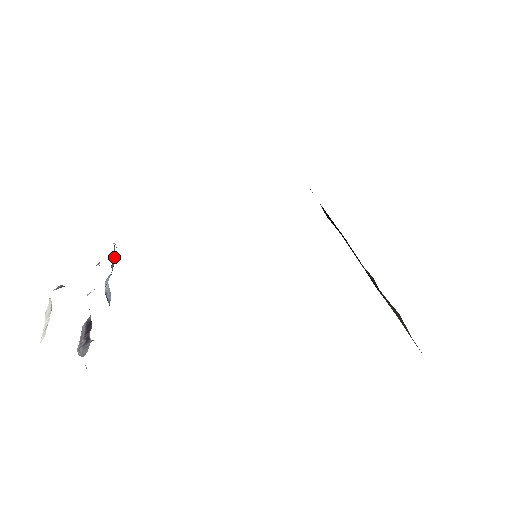
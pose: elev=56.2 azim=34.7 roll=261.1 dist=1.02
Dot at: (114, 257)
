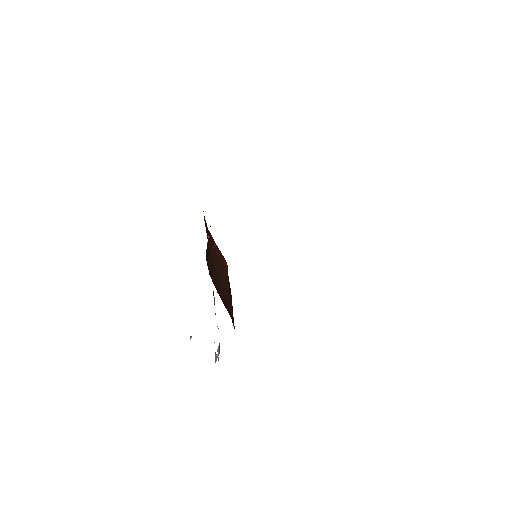
Dot at: occluded
